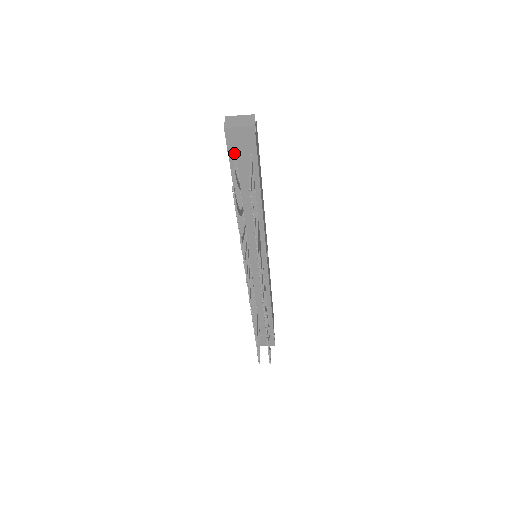
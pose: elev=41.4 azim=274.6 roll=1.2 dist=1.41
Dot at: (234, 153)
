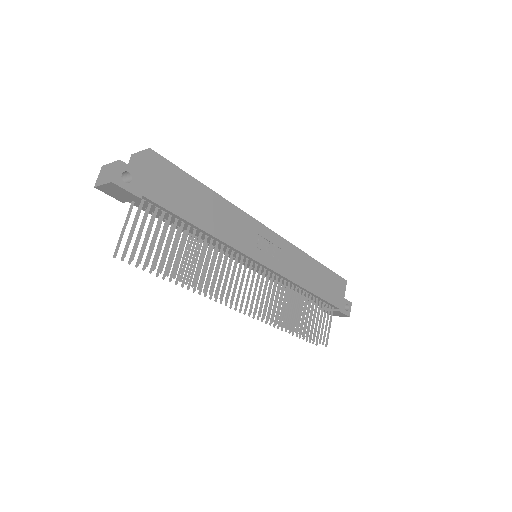
Dot at: (126, 201)
